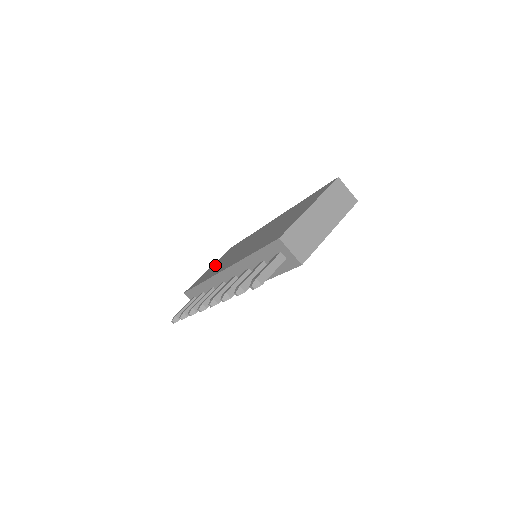
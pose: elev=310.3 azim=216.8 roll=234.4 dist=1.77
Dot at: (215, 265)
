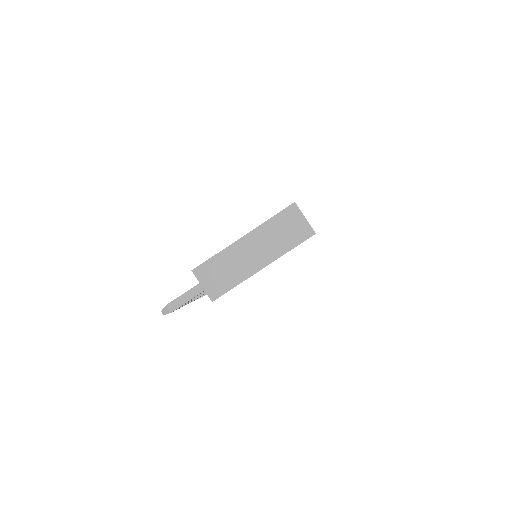
Dot at: occluded
